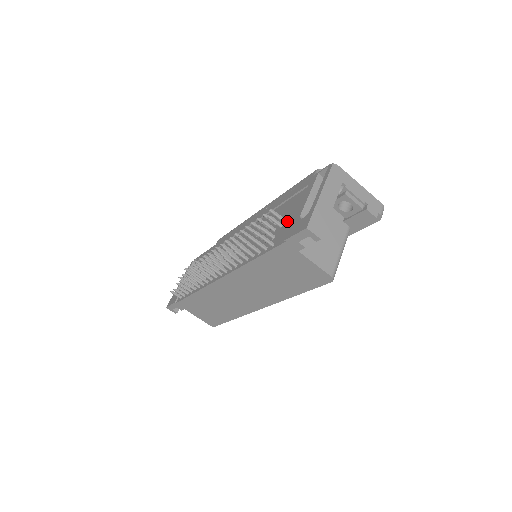
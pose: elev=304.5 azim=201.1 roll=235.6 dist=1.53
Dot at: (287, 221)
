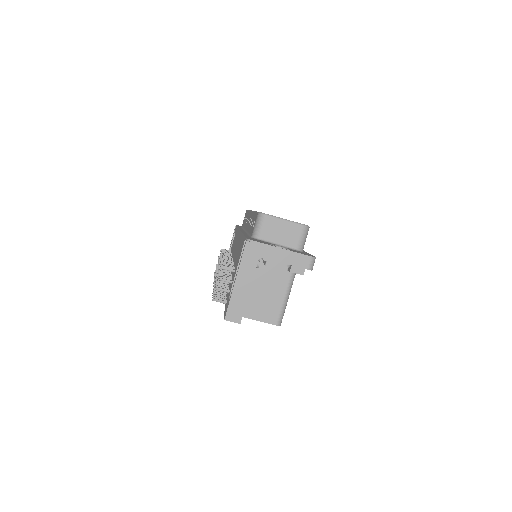
Dot at: occluded
